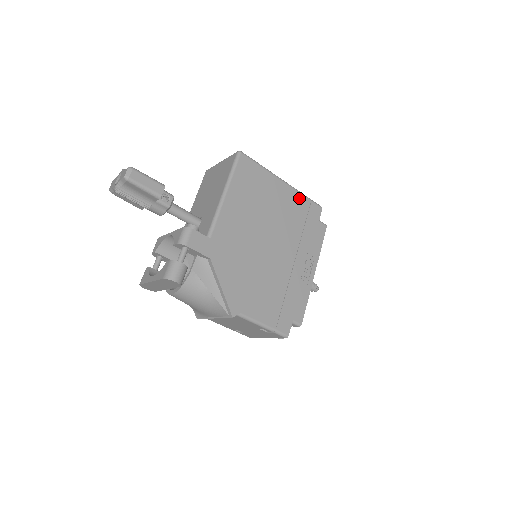
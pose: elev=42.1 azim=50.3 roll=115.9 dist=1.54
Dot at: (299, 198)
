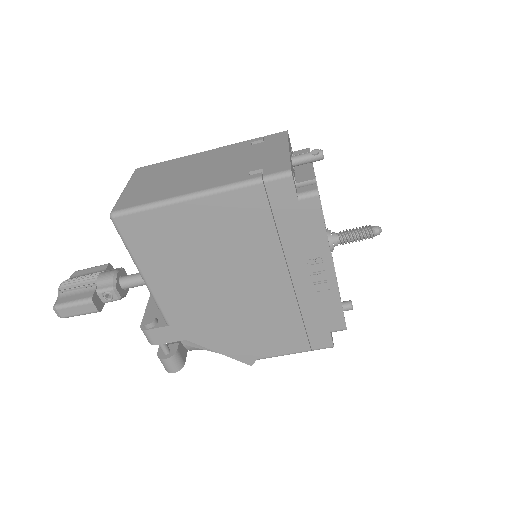
Dot at: (240, 197)
